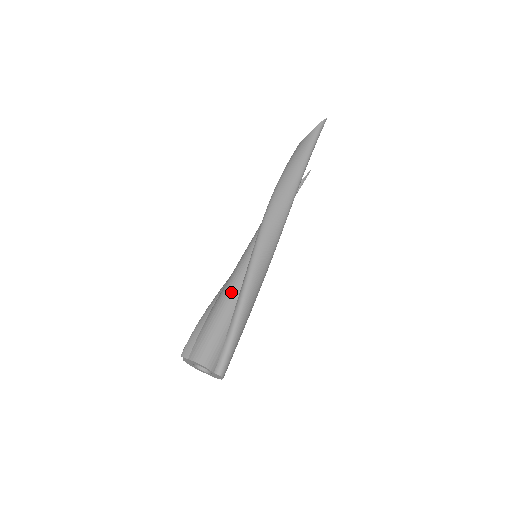
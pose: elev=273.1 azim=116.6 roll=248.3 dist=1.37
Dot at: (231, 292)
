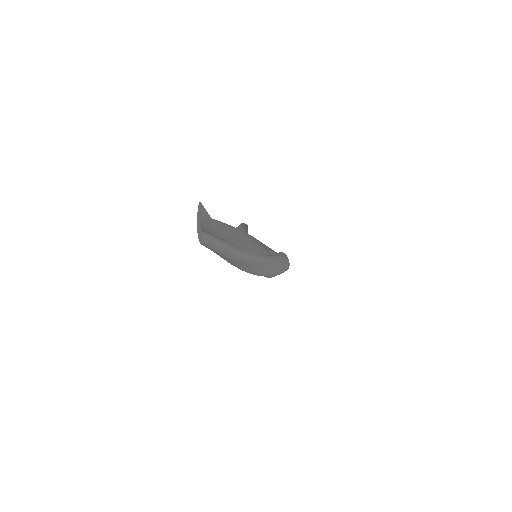
Dot at: occluded
